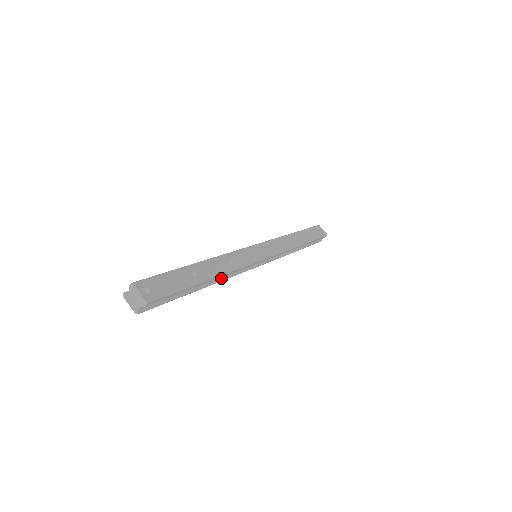
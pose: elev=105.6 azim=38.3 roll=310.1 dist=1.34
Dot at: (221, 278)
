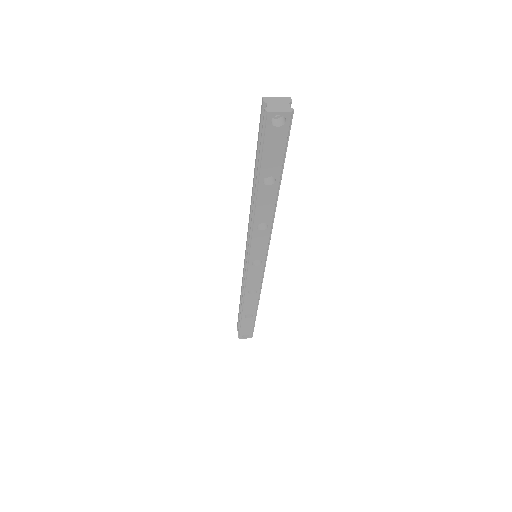
Dot at: (272, 212)
